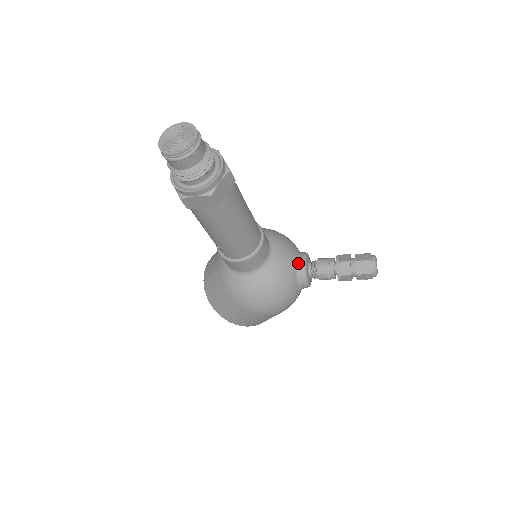
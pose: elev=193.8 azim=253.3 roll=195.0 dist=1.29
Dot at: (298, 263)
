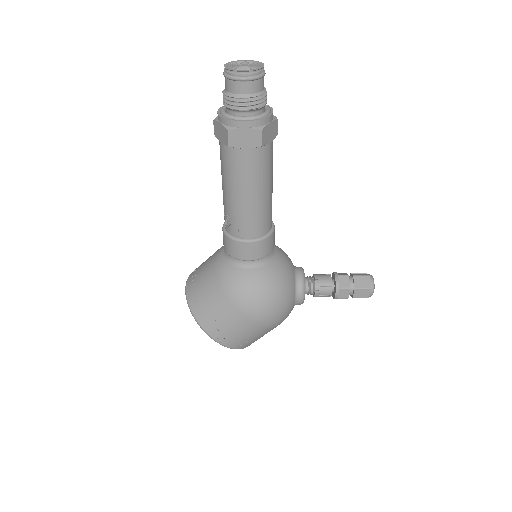
Dot at: (297, 272)
